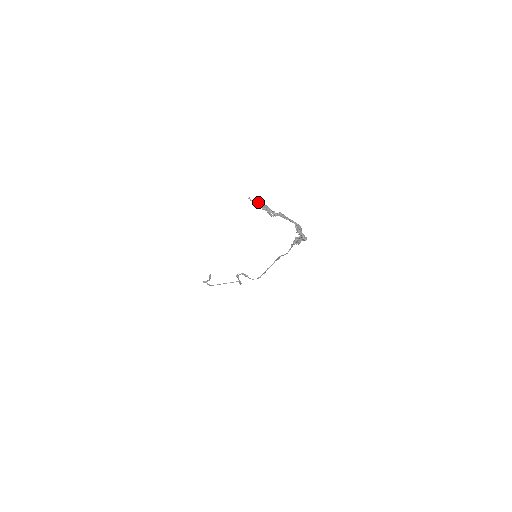
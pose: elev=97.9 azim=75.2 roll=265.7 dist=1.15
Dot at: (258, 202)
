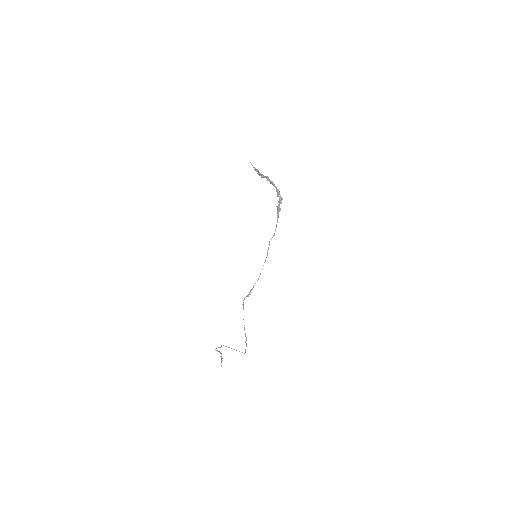
Dot at: (255, 170)
